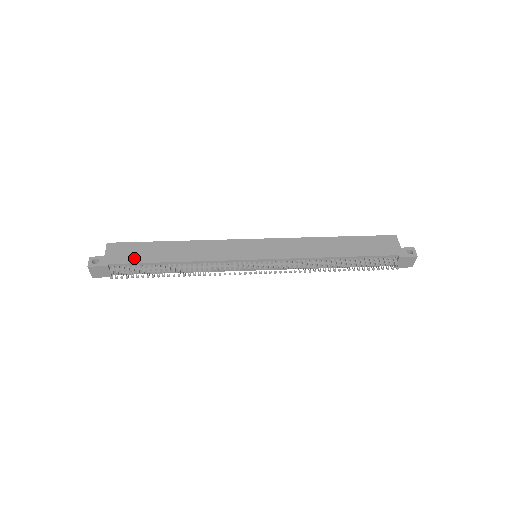
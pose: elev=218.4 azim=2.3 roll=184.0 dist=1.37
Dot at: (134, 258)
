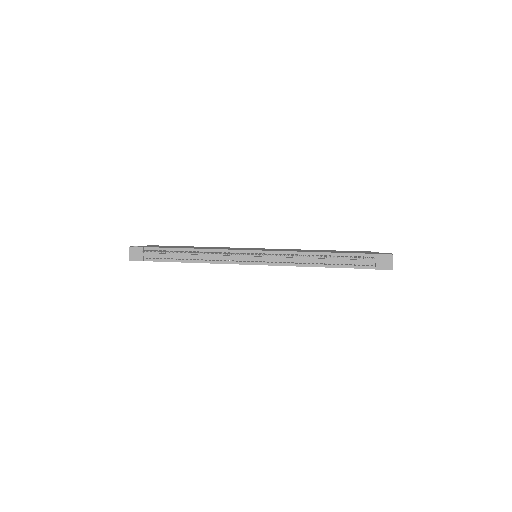
Dot at: (163, 247)
